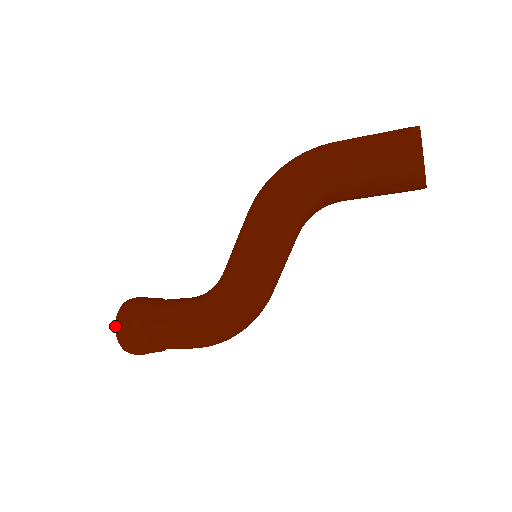
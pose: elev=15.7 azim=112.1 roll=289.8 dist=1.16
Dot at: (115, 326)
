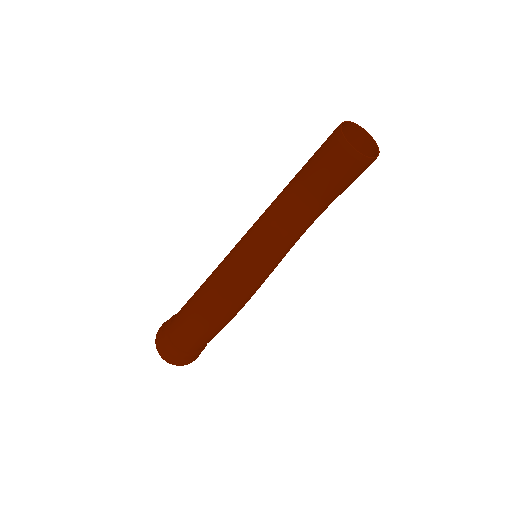
Dot at: occluded
